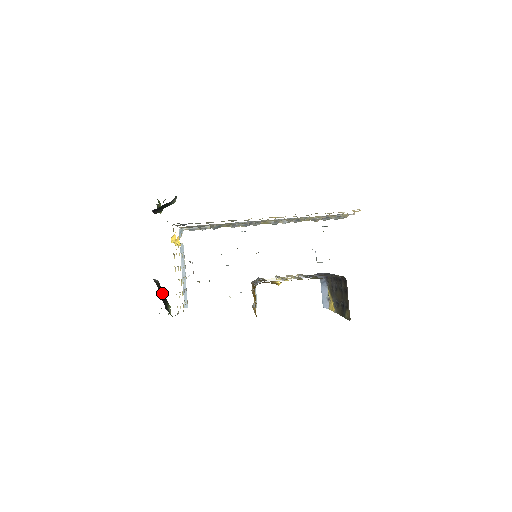
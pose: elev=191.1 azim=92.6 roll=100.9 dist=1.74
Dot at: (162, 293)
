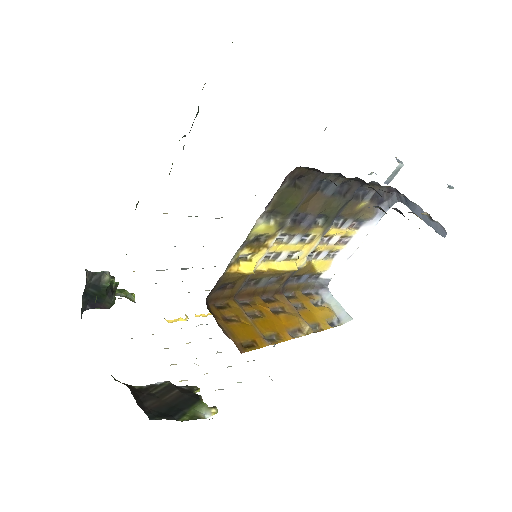
Dot at: (172, 395)
